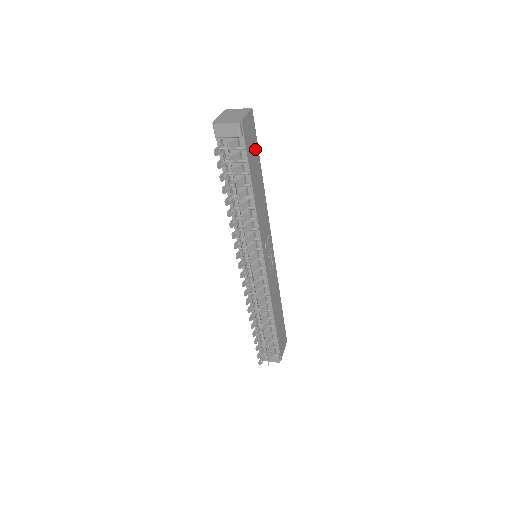
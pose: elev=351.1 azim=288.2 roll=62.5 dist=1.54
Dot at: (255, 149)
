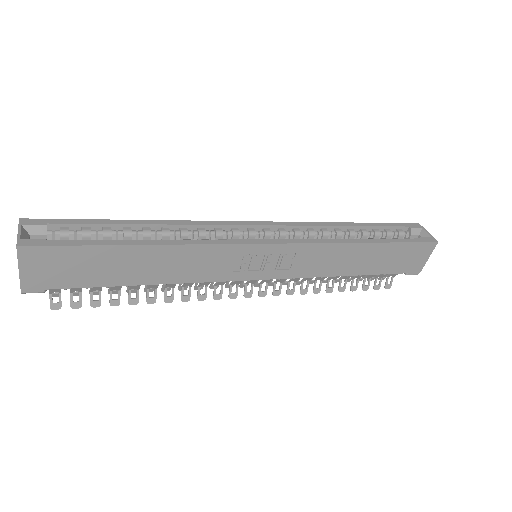
Dot at: (87, 256)
